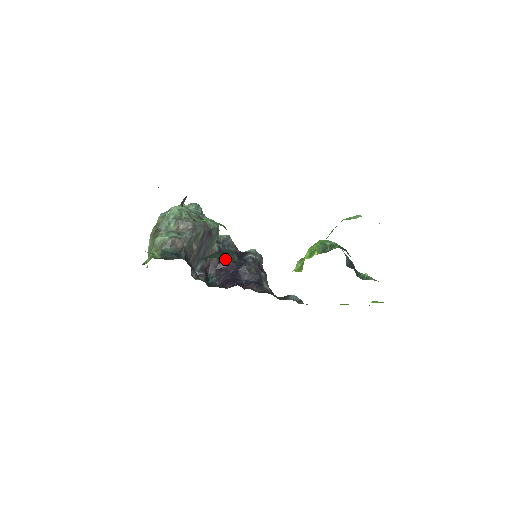
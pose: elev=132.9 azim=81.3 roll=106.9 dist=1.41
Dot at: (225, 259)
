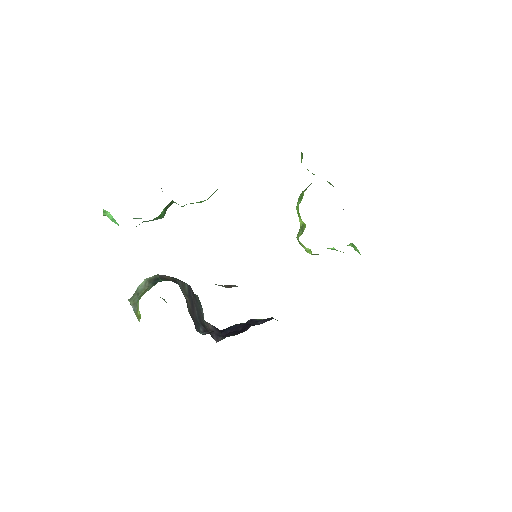
Dot at: (225, 329)
